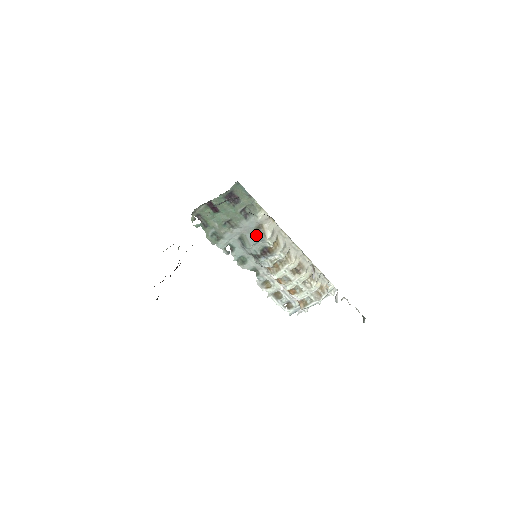
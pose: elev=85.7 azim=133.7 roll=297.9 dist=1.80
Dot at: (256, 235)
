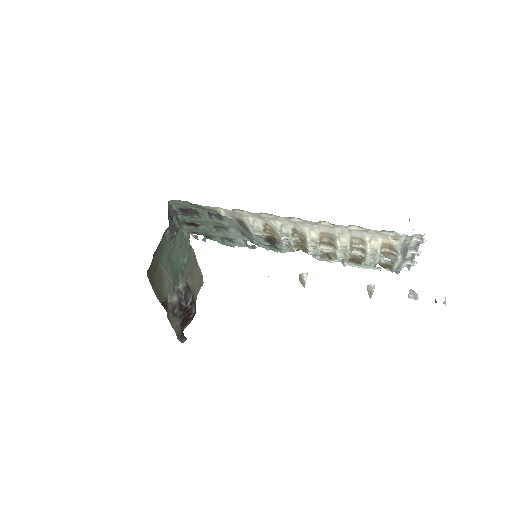
Dot at: (245, 230)
